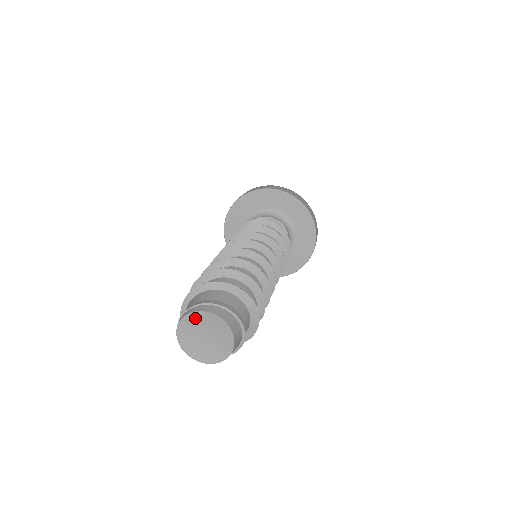
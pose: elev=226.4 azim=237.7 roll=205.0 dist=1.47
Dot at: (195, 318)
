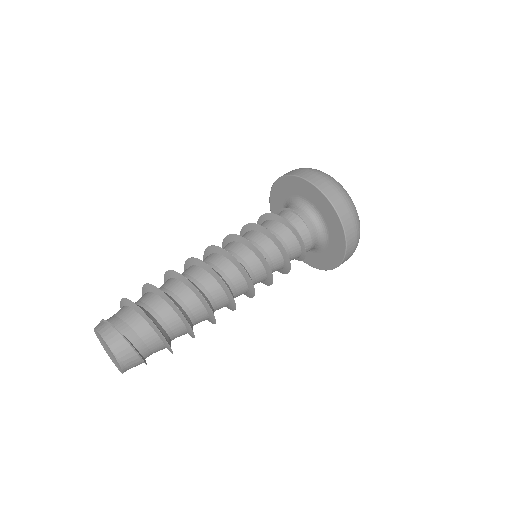
Dot at: (99, 337)
